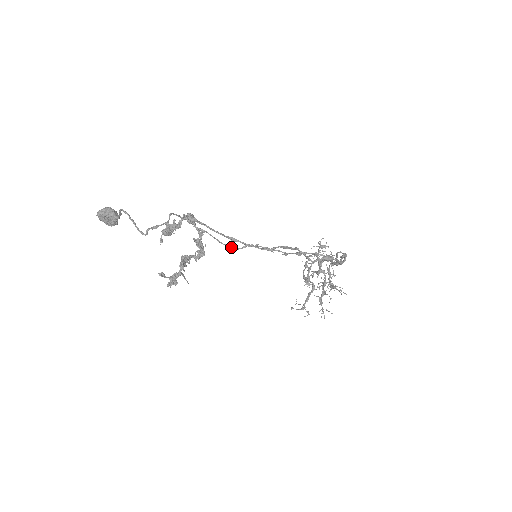
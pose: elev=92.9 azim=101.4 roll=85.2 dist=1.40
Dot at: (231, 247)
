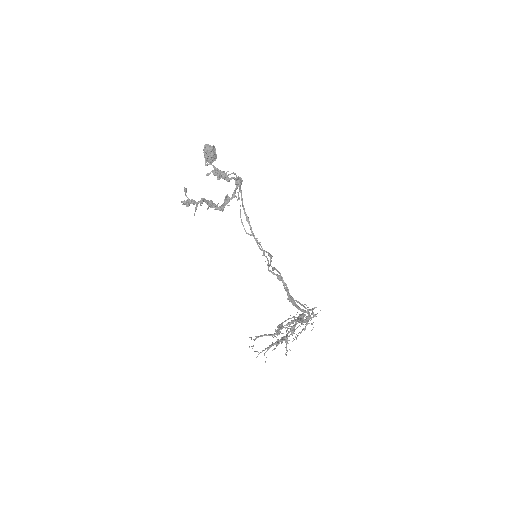
Dot at: occluded
